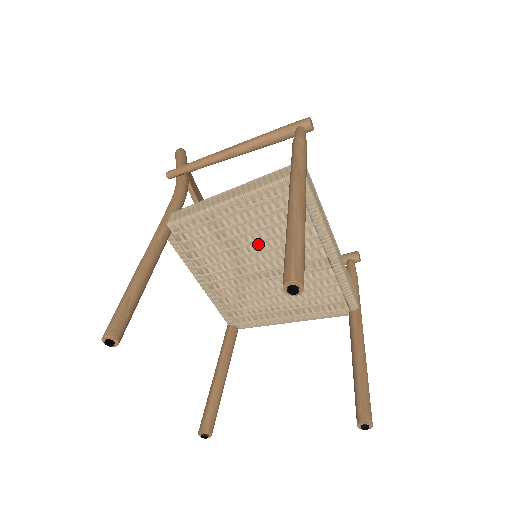
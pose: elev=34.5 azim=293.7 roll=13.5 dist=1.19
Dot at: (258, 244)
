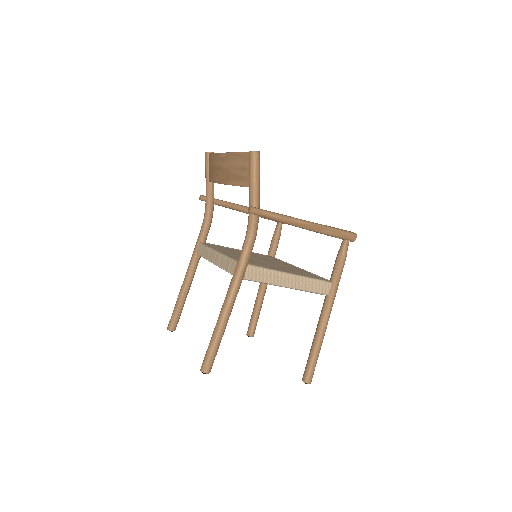
Dot at: occluded
